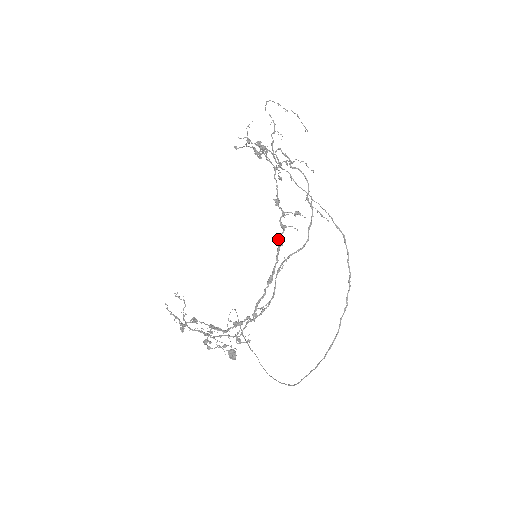
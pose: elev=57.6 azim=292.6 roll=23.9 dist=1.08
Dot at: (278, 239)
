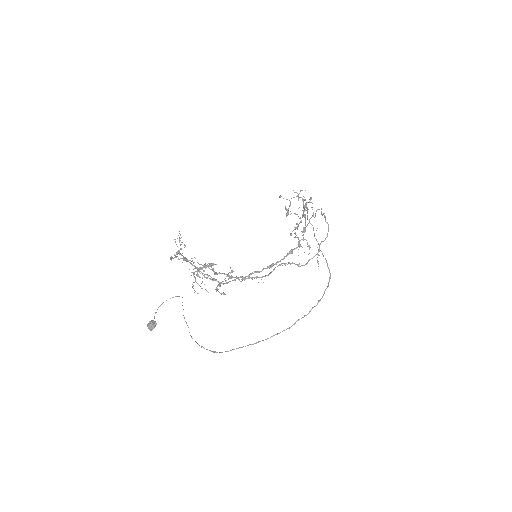
Dot at: (292, 249)
